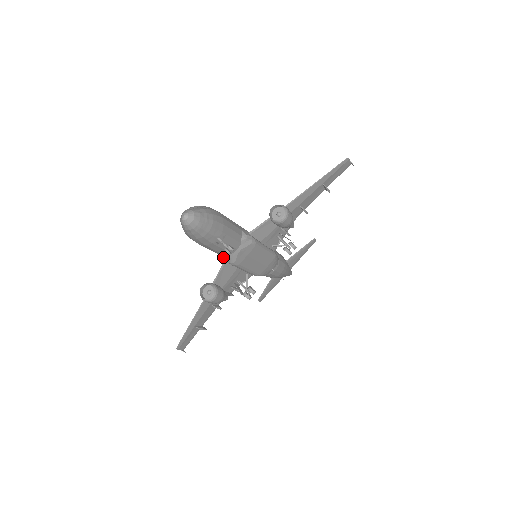
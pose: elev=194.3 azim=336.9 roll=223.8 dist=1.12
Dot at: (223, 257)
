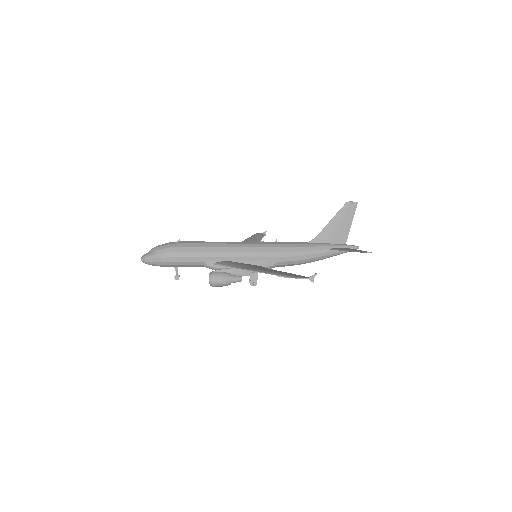
Dot at: occluded
